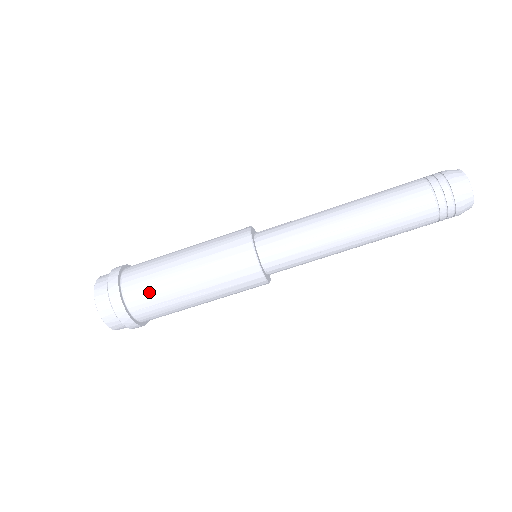
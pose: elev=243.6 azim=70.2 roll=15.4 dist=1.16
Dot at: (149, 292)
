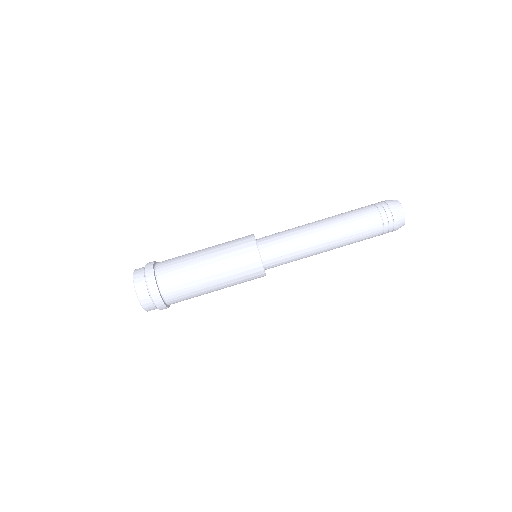
Dot at: (177, 275)
